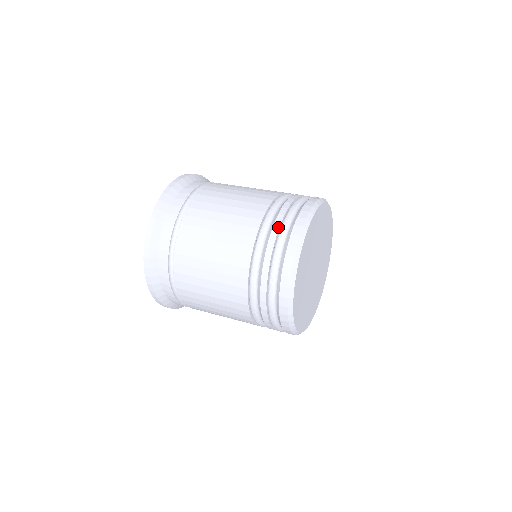
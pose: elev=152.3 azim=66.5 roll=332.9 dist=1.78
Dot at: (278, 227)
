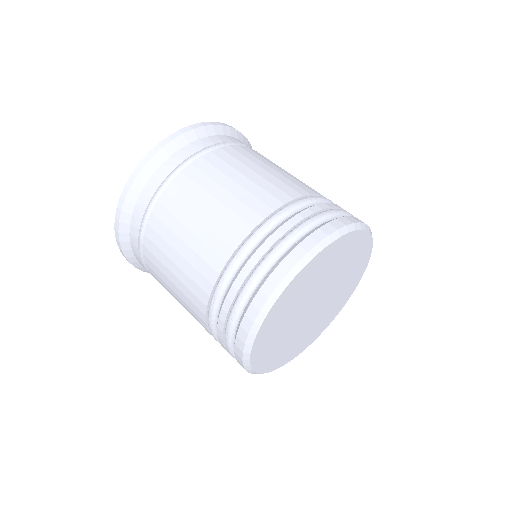
Dot at: (222, 342)
